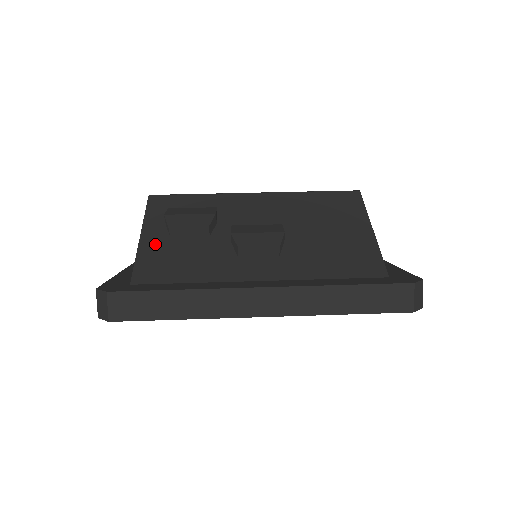
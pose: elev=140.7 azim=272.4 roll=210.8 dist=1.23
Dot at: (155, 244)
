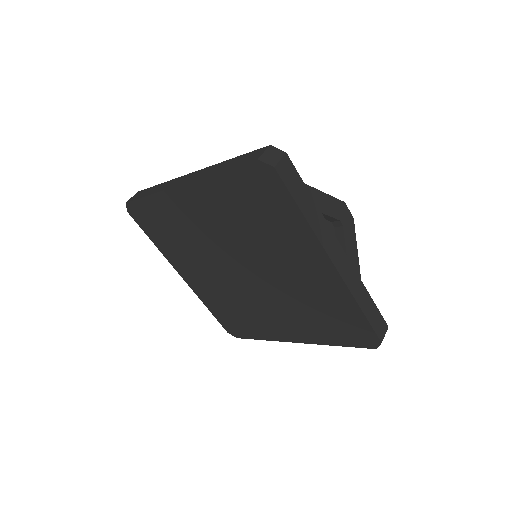
Dot at: occluded
